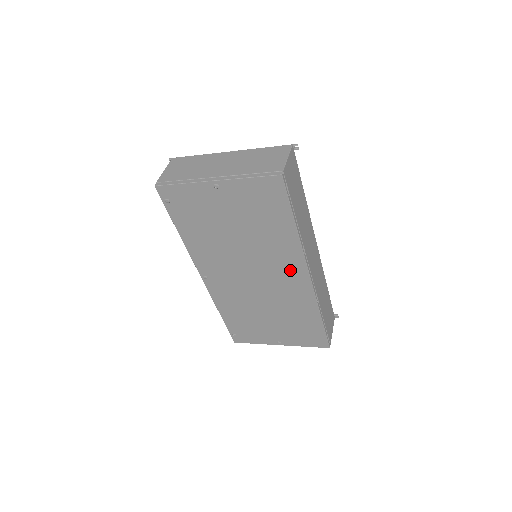
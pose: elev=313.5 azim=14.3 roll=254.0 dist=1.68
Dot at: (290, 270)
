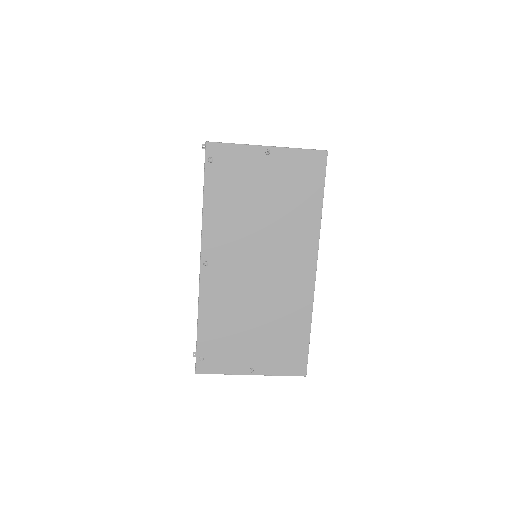
Dot at: (300, 259)
